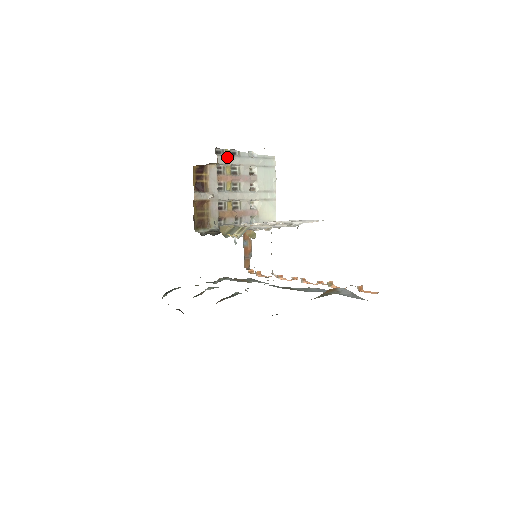
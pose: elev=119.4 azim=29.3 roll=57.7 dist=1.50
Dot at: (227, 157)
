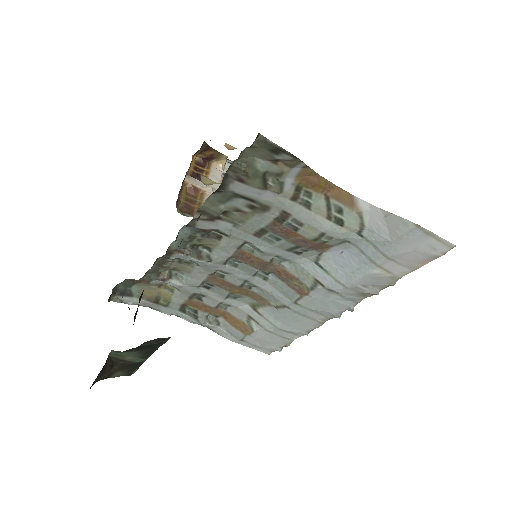
Dot at: occluded
